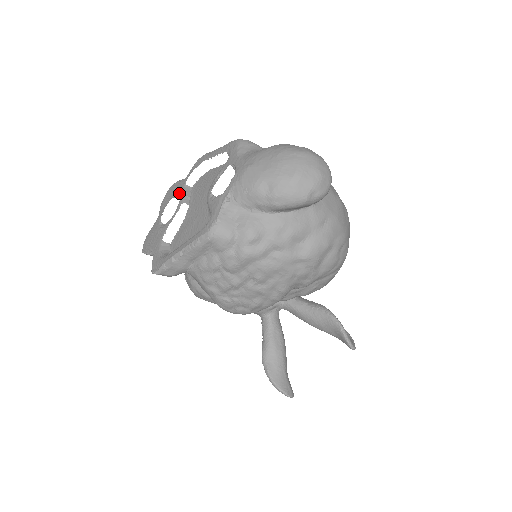
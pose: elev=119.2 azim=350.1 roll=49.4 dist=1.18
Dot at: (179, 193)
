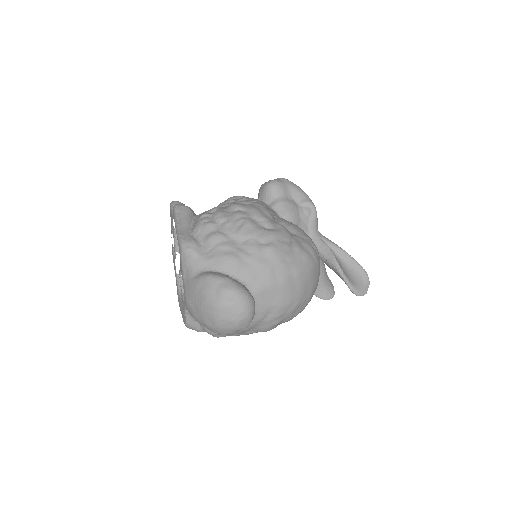
Dot at: (173, 233)
